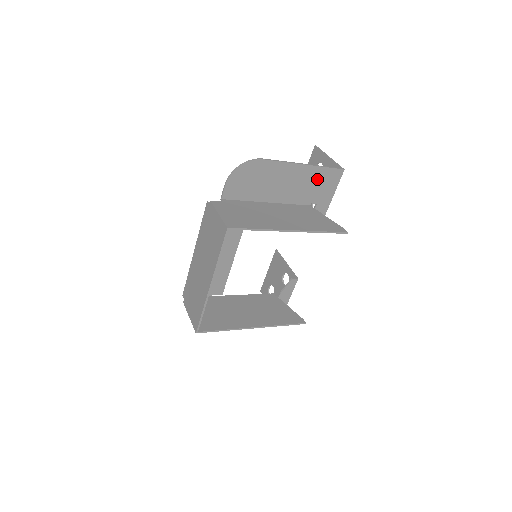
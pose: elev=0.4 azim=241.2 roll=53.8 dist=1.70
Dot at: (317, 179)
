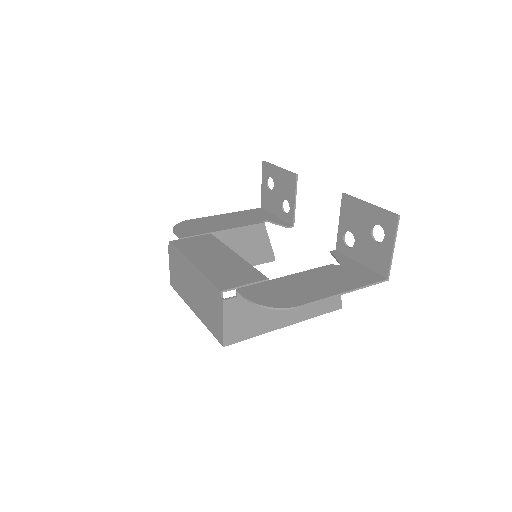
Dot at: (353, 281)
